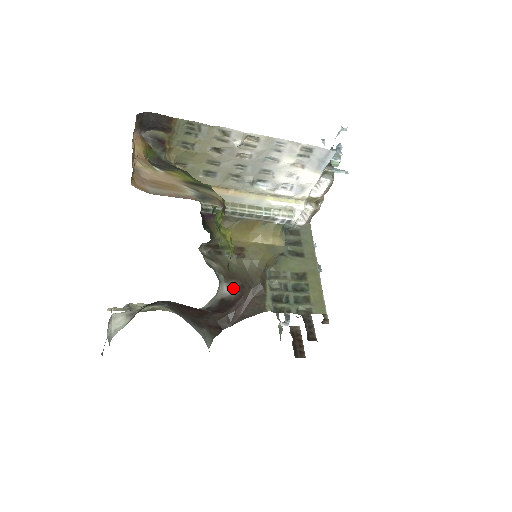
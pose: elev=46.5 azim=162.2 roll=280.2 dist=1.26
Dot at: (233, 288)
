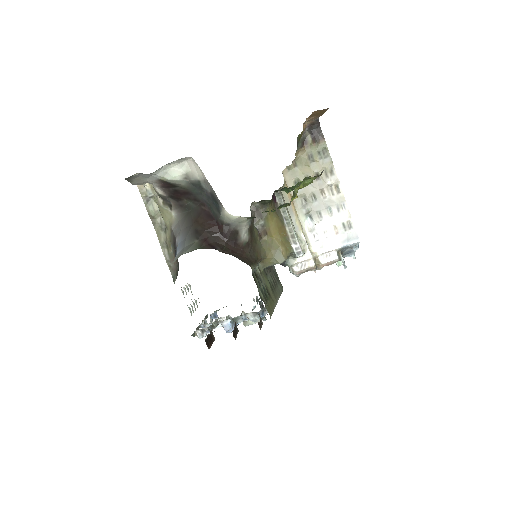
Dot at: (246, 237)
